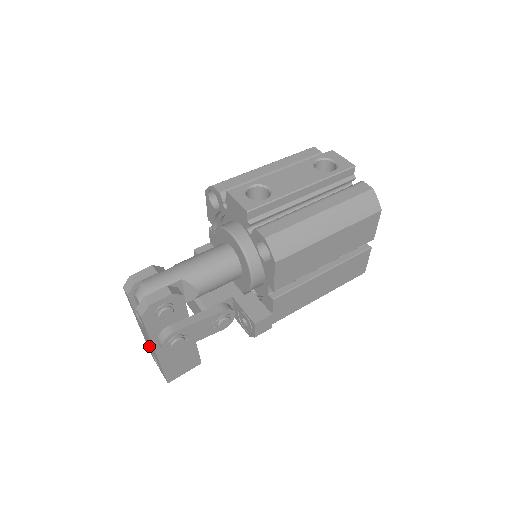
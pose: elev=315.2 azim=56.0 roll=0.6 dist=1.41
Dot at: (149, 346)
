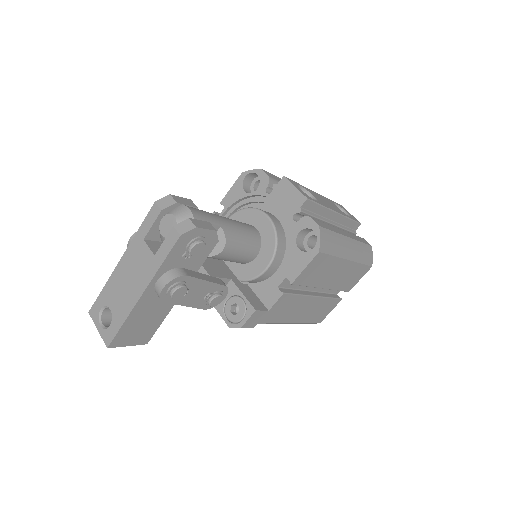
Dot at: (115, 291)
